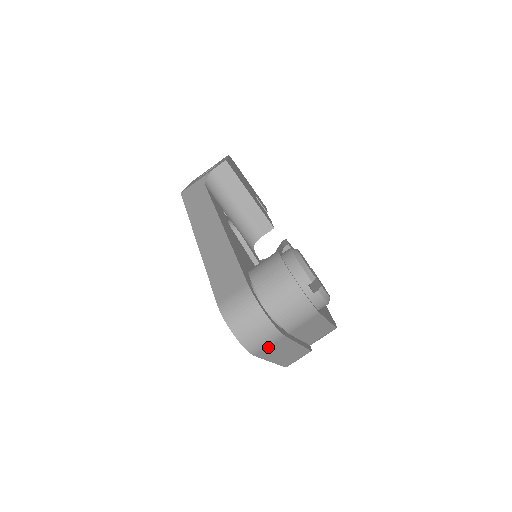
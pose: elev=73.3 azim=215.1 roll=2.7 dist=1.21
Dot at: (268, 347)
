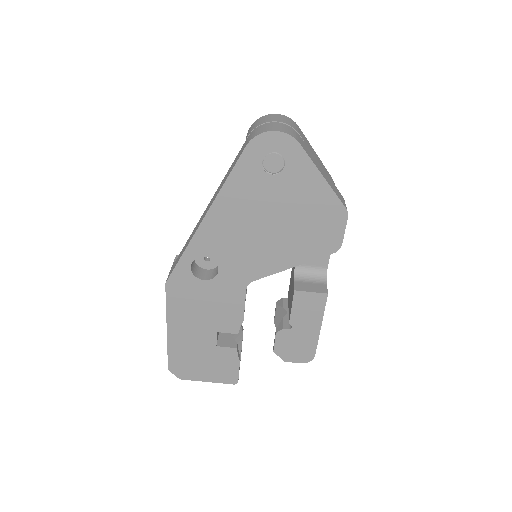
Dot at: (300, 141)
